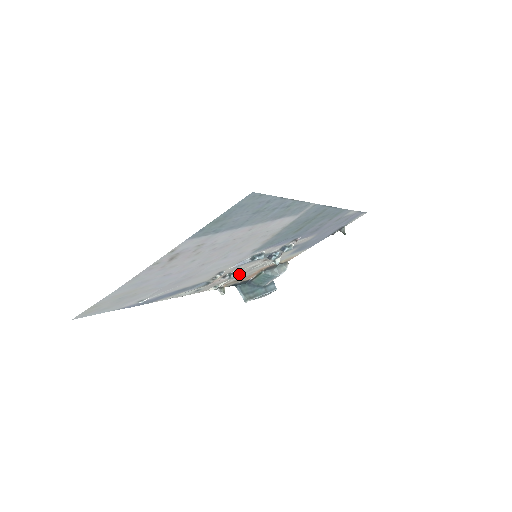
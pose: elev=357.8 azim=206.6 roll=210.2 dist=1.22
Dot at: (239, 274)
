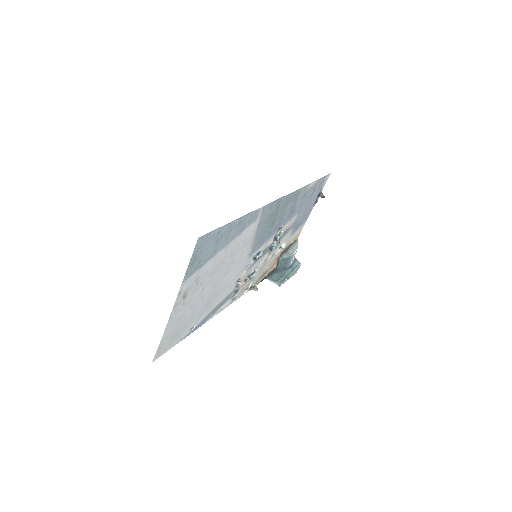
Dot at: (256, 272)
